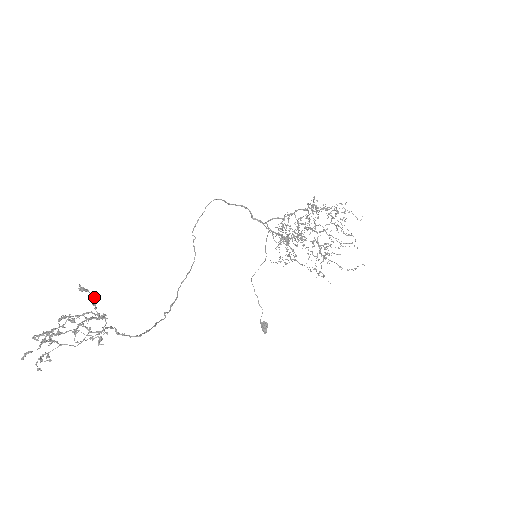
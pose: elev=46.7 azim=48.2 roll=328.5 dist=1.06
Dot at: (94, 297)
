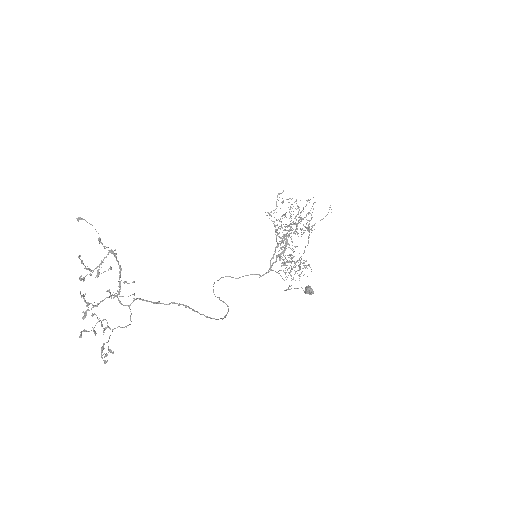
Dot at: occluded
